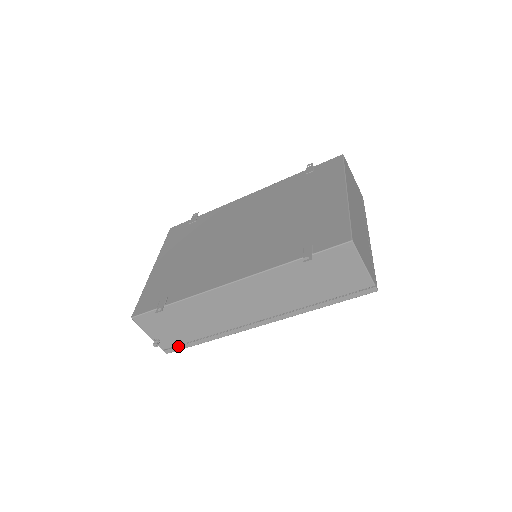
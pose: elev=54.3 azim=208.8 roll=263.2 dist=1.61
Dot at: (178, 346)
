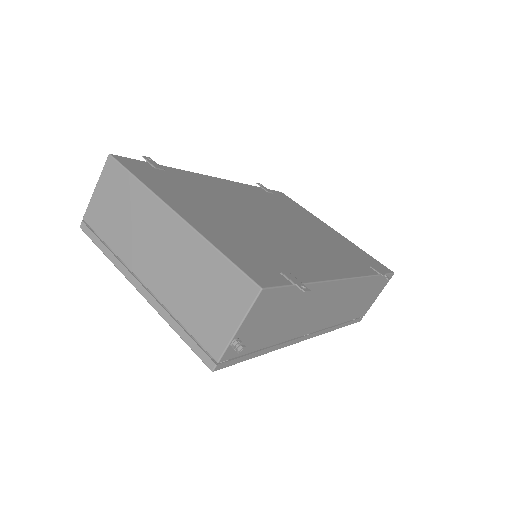
Dot at: occluded
